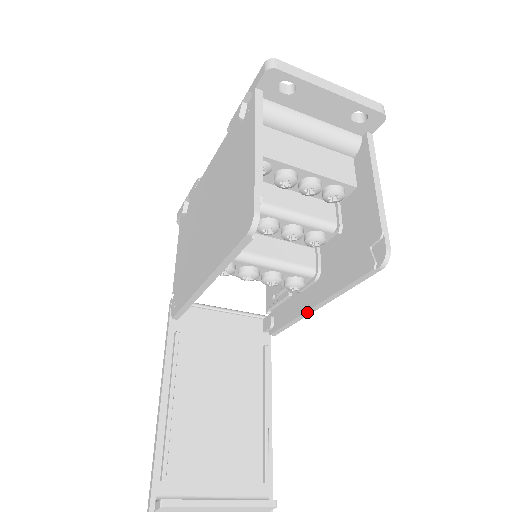
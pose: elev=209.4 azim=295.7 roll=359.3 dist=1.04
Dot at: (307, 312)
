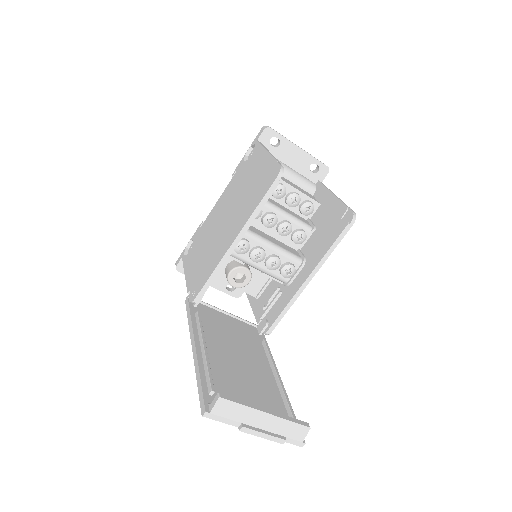
Dot at: (300, 289)
